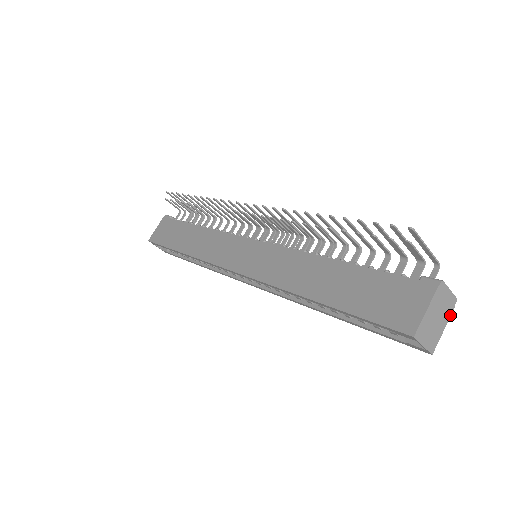
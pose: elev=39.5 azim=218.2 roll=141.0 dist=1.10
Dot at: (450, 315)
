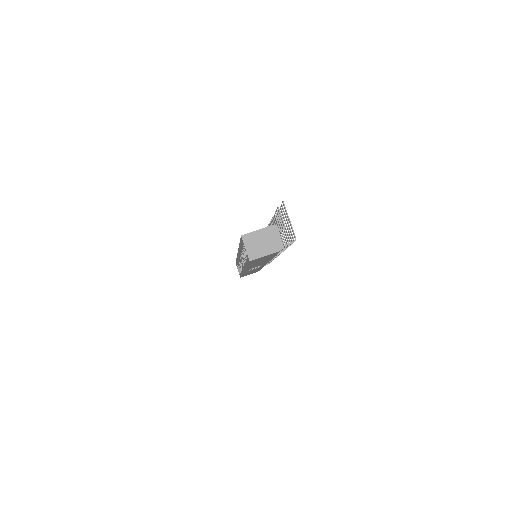
Dot at: (274, 252)
